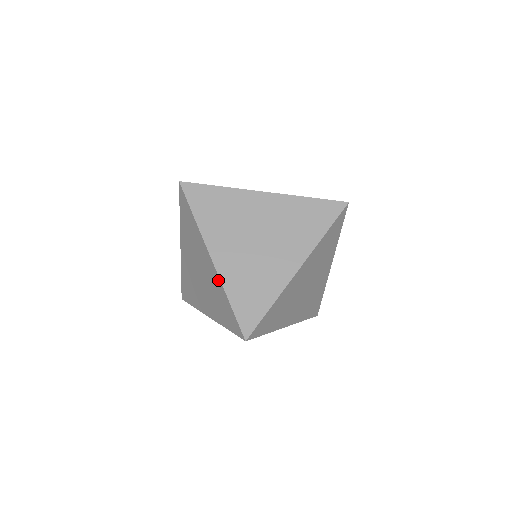
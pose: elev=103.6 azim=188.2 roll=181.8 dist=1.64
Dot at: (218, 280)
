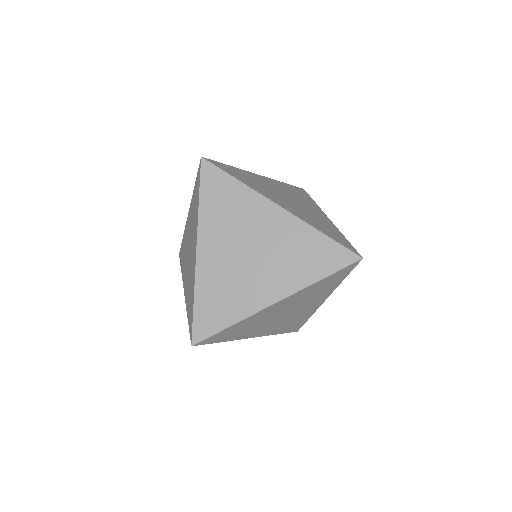
Dot at: (299, 224)
